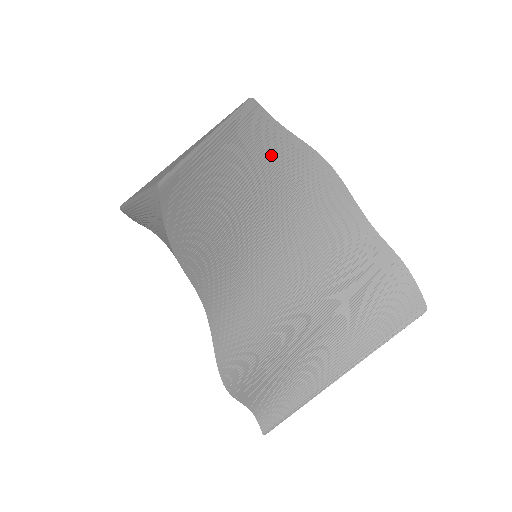
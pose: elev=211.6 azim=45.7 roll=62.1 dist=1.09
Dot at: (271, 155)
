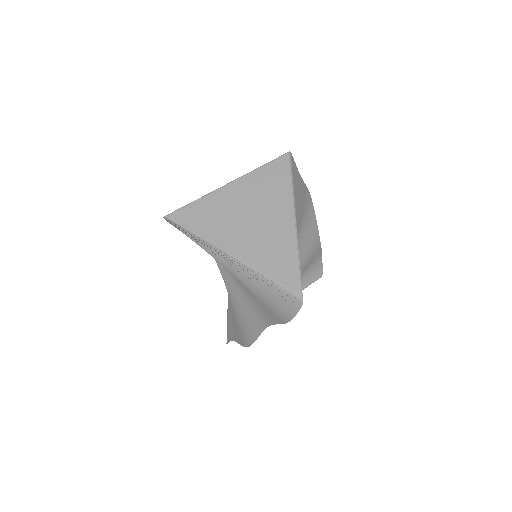
Dot at: (299, 210)
